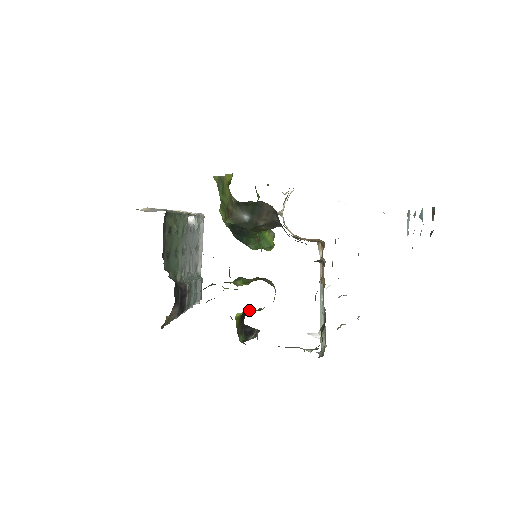
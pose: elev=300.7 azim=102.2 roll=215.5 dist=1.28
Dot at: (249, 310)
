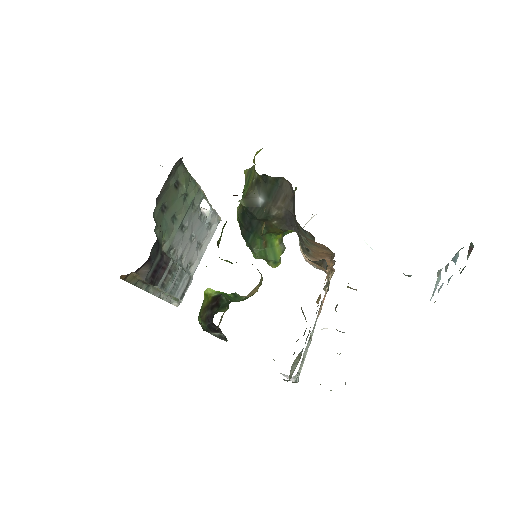
Dot at: (225, 307)
